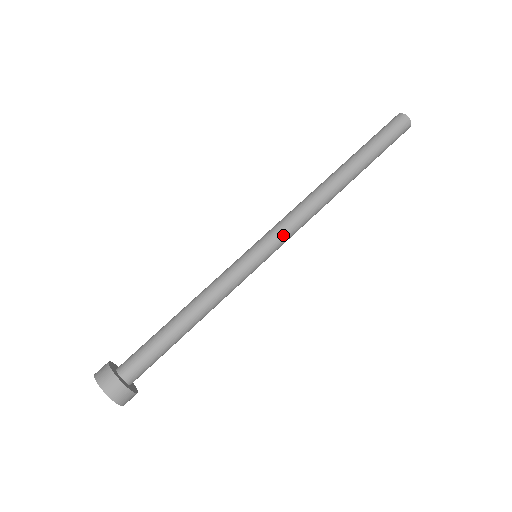
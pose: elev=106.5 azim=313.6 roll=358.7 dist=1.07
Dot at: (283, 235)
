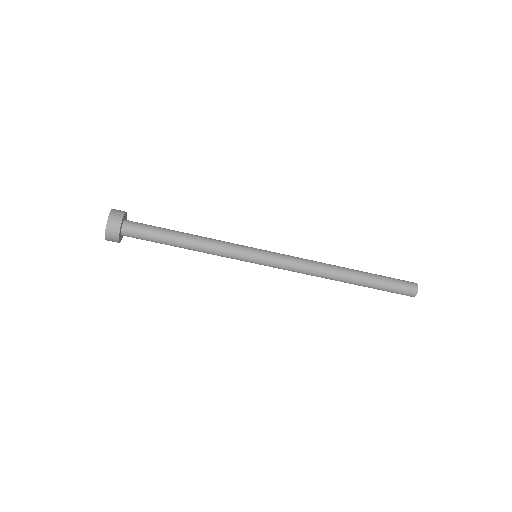
Dot at: (281, 264)
